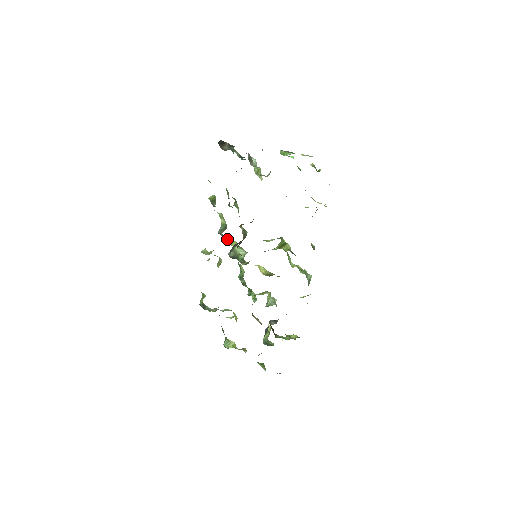
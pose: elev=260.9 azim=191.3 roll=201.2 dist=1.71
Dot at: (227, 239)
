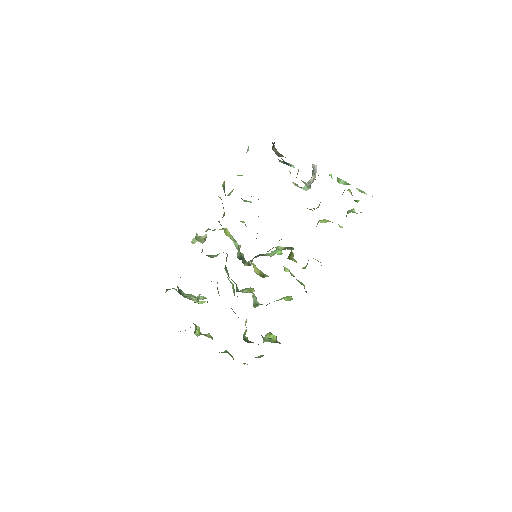
Dot at: occluded
